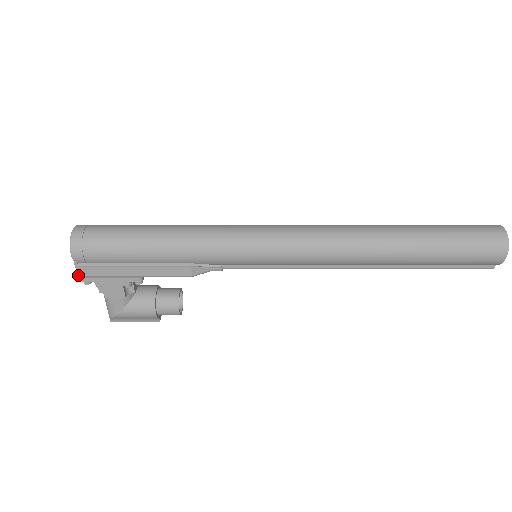
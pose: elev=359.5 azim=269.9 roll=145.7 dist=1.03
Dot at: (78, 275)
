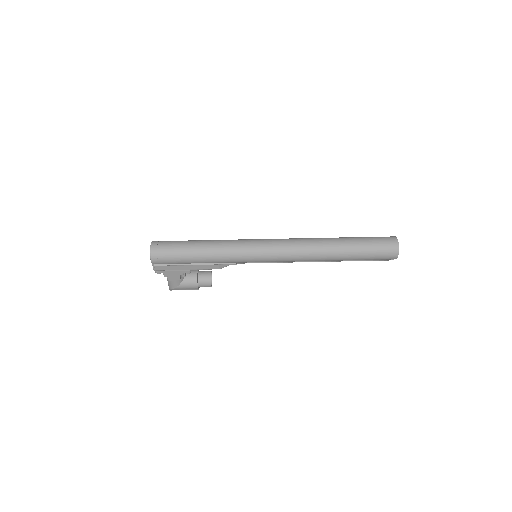
Dot at: (154, 270)
